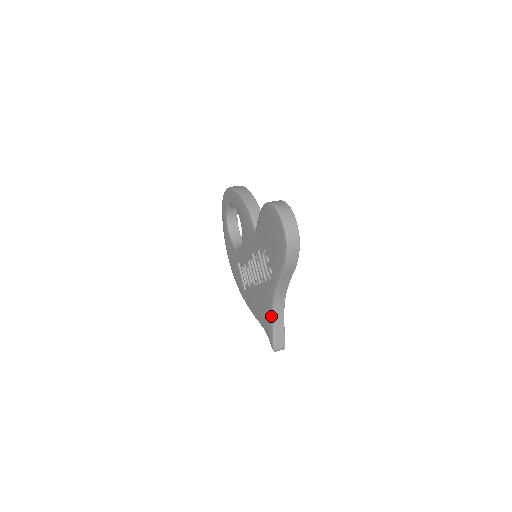
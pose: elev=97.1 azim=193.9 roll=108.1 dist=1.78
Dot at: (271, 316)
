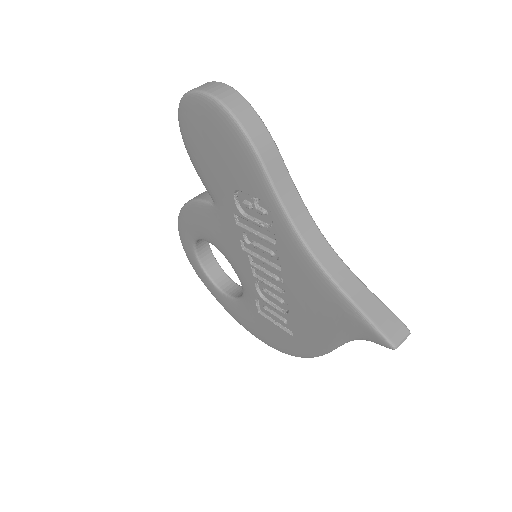
Dot at: (329, 285)
